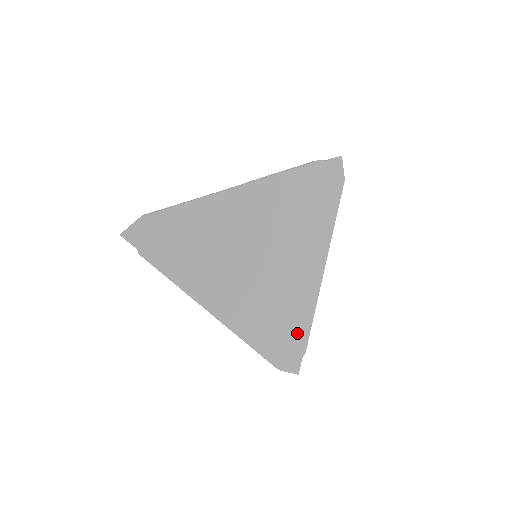
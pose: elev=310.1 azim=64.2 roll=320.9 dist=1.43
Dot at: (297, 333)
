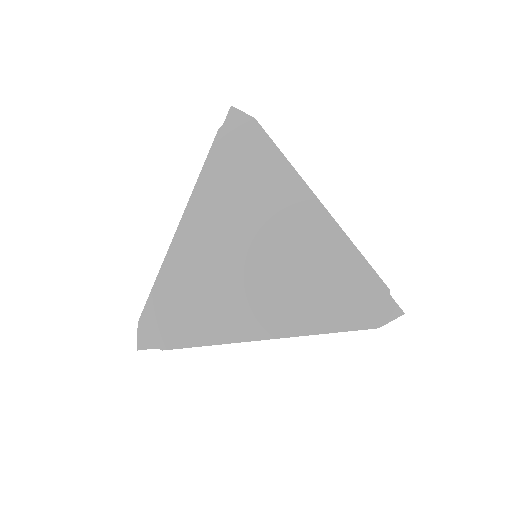
Dot at: (359, 280)
